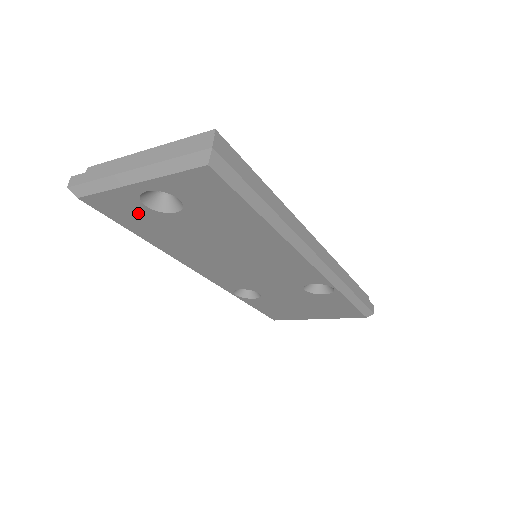
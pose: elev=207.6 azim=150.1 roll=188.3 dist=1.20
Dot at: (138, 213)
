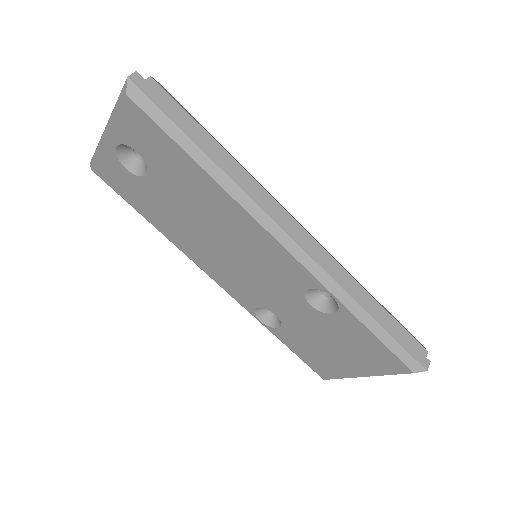
Dot at: (128, 182)
